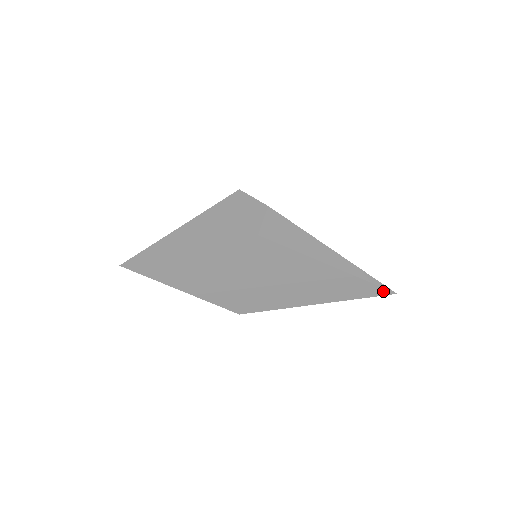
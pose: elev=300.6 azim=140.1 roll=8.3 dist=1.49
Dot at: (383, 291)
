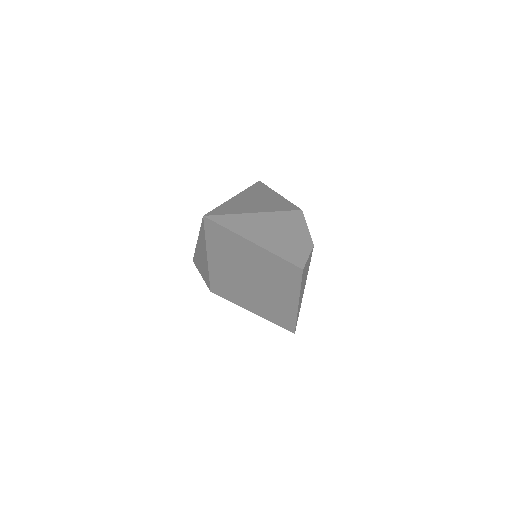
Dot at: (293, 329)
